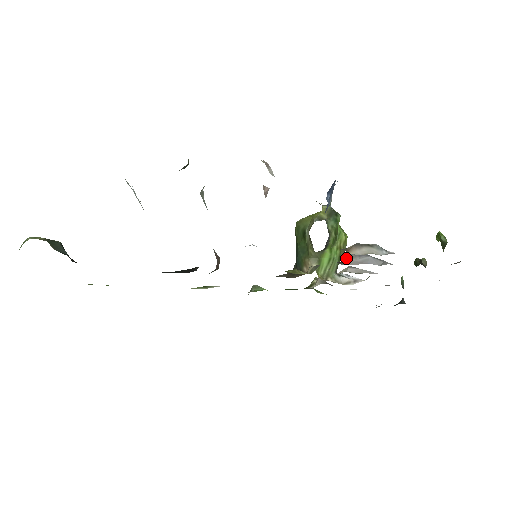
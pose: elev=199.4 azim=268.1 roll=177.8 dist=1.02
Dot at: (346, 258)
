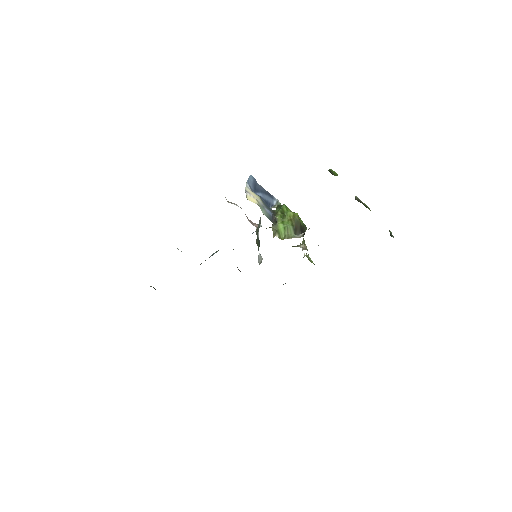
Dot at: occluded
